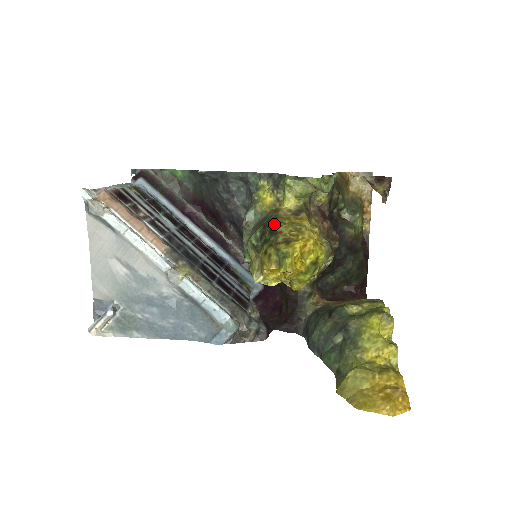
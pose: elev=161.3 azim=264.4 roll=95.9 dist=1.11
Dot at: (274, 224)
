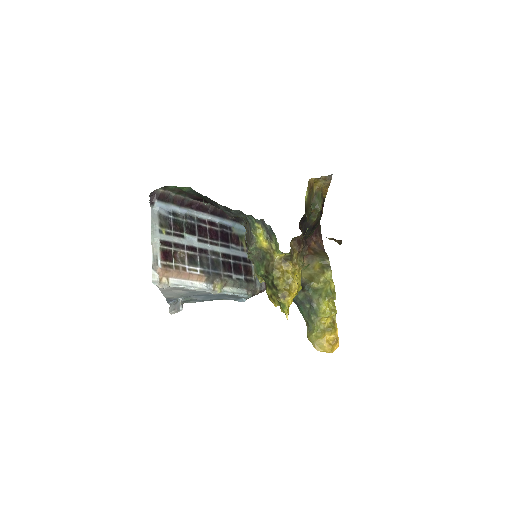
Dot at: (274, 279)
